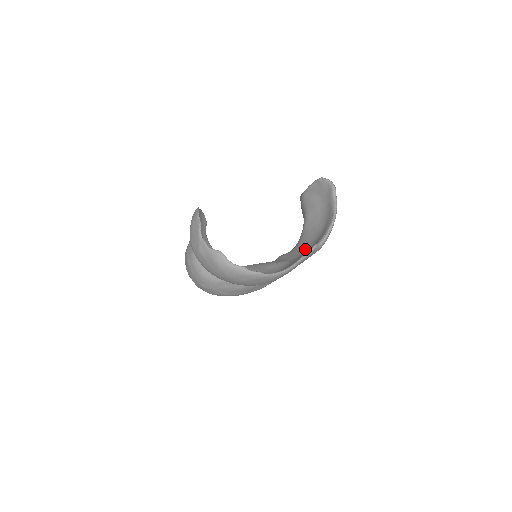
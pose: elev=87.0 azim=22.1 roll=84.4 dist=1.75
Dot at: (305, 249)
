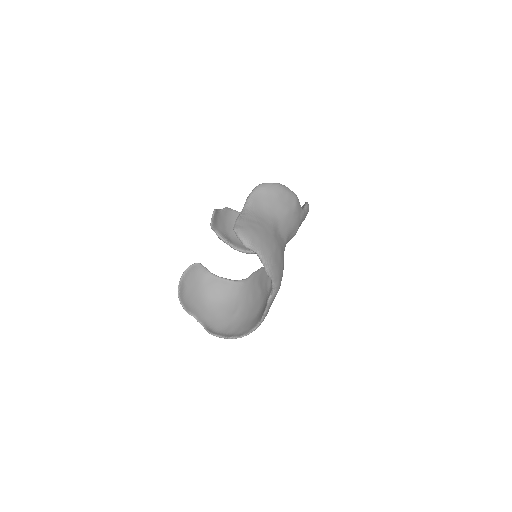
Dot at: occluded
